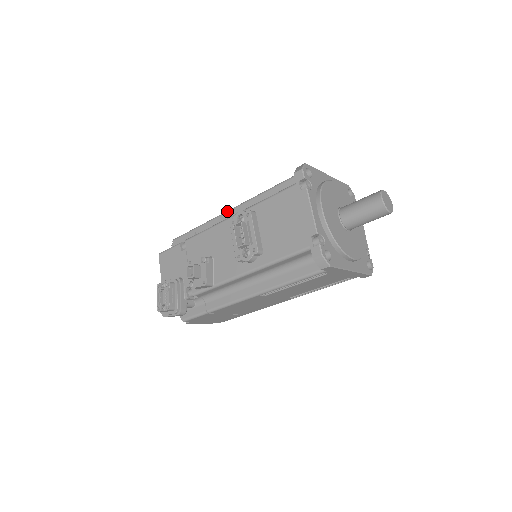
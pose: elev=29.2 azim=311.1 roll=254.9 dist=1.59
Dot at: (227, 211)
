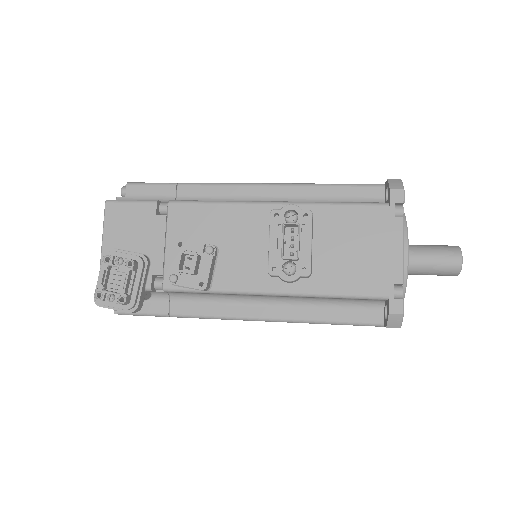
Dot at: (245, 184)
